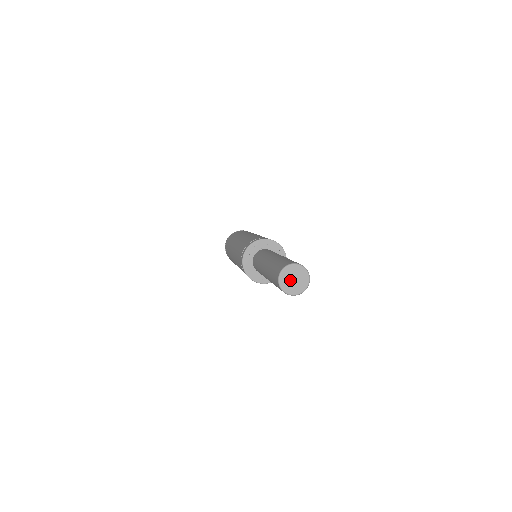
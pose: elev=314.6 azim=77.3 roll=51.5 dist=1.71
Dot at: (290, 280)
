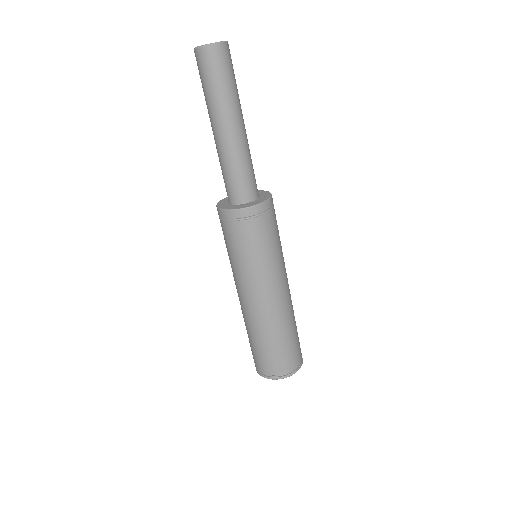
Dot at: occluded
